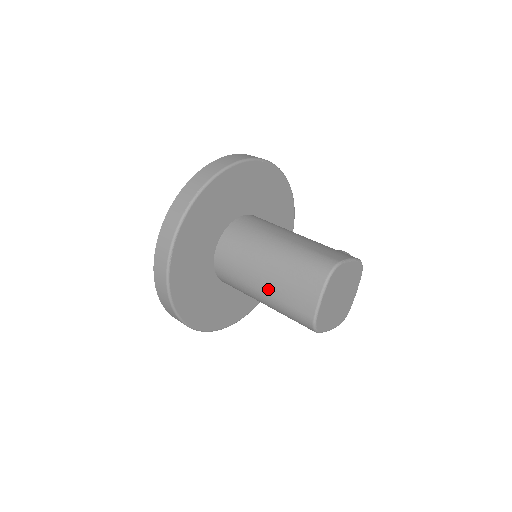
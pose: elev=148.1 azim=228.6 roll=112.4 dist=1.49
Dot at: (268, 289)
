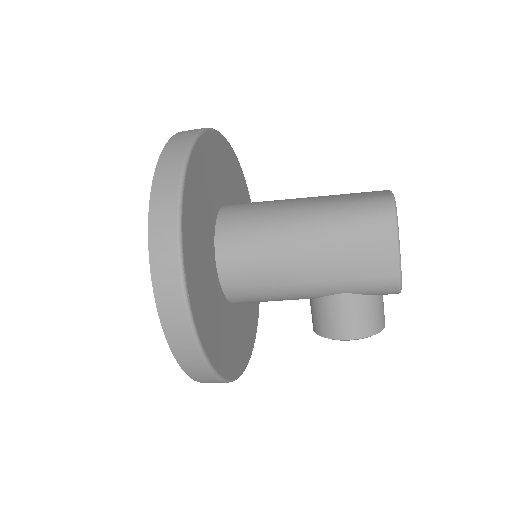
Dot at: (315, 200)
